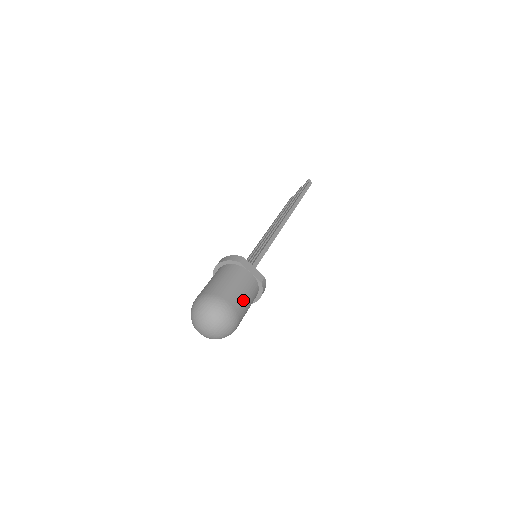
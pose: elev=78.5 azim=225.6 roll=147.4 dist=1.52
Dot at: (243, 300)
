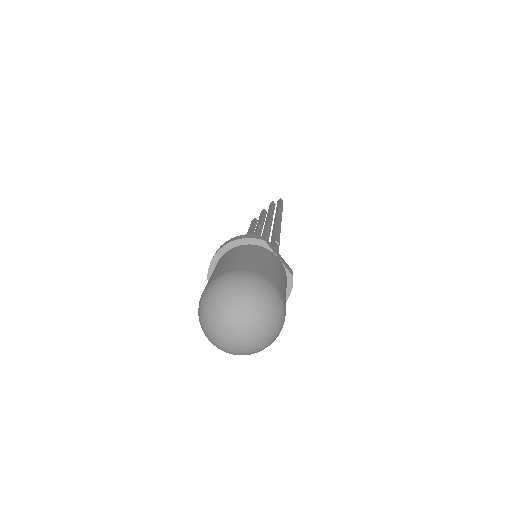
Dot at: (284, 290)
